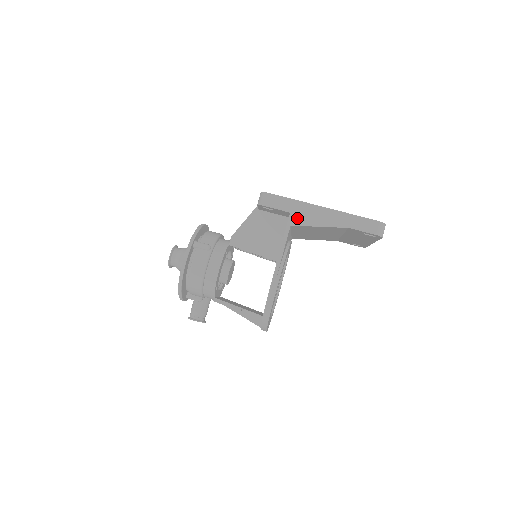
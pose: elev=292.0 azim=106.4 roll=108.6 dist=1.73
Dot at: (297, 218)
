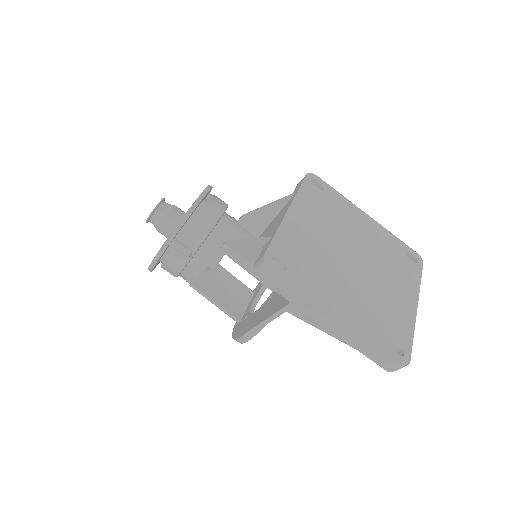
Dot at: (297, 311)
